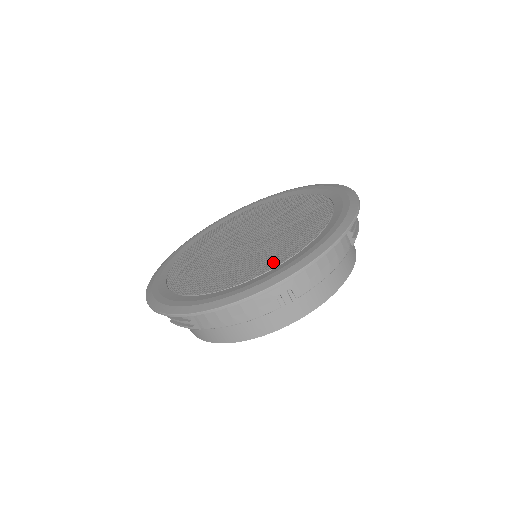
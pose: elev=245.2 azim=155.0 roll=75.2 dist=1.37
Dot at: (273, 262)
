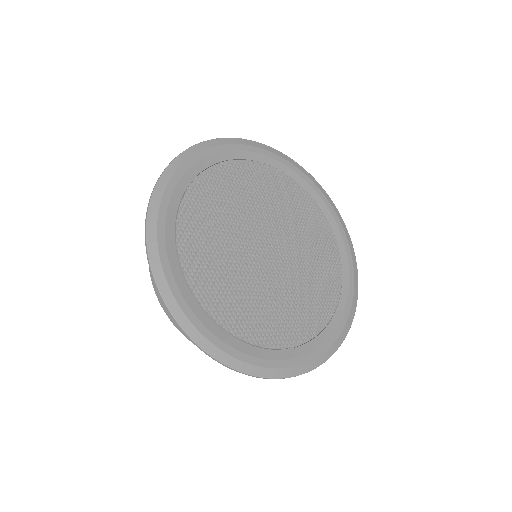
Dot at: (327, 307)
